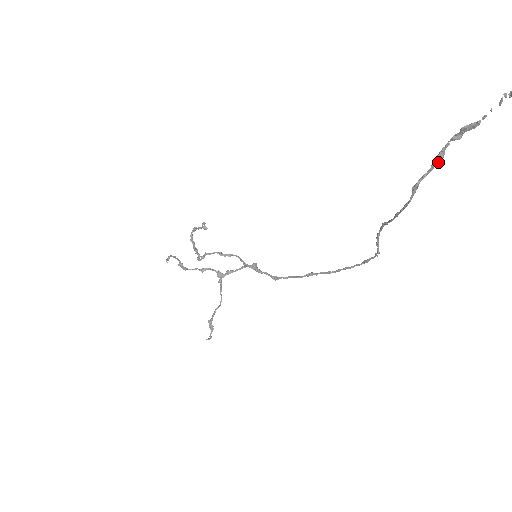
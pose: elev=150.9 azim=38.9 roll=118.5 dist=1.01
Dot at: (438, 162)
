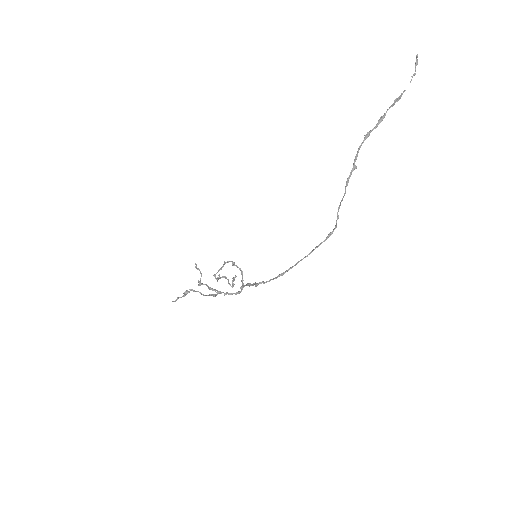
Dot at: (381, 120)
